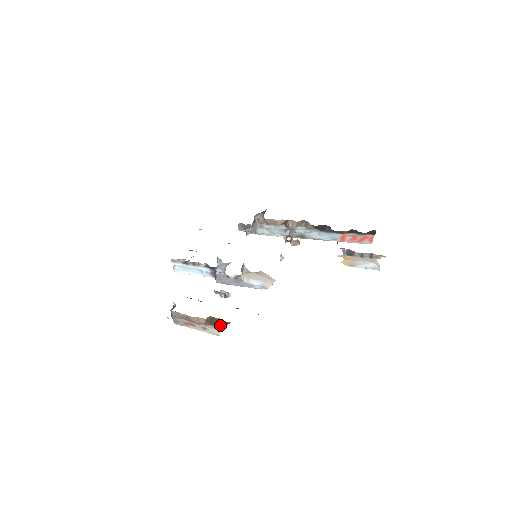
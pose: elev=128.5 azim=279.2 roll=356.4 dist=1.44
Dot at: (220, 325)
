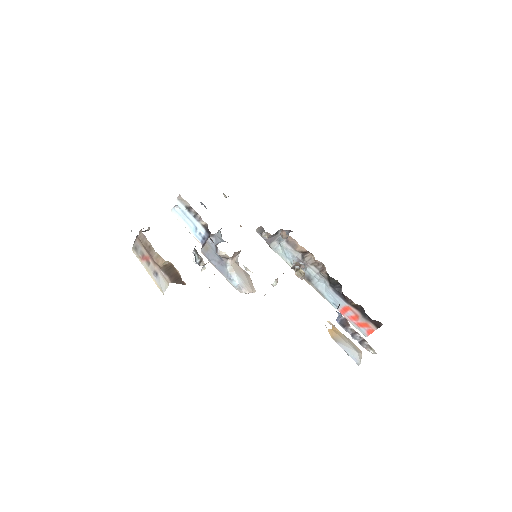
Dot at: (174, 279)
